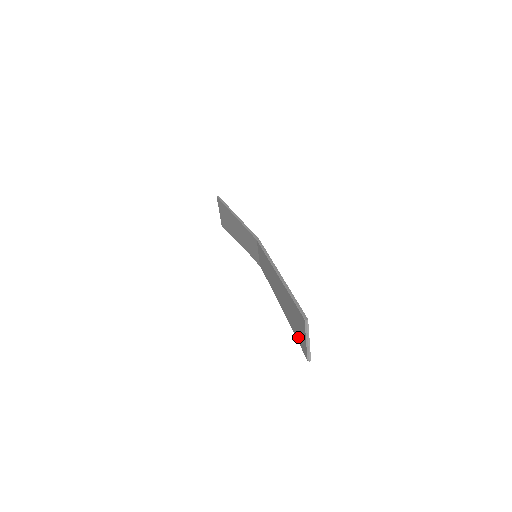
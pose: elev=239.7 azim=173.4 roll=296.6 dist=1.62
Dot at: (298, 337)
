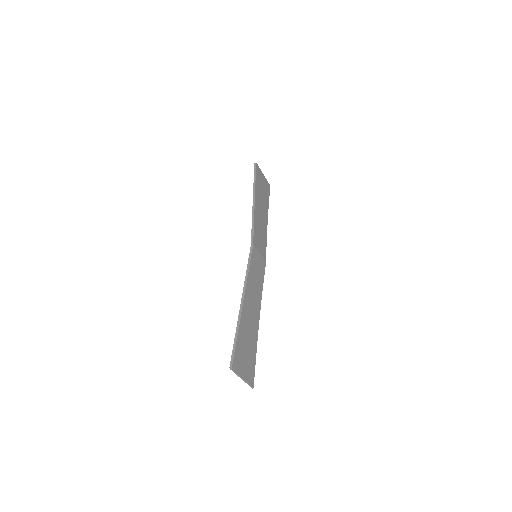
Dot at: (250, 363)
